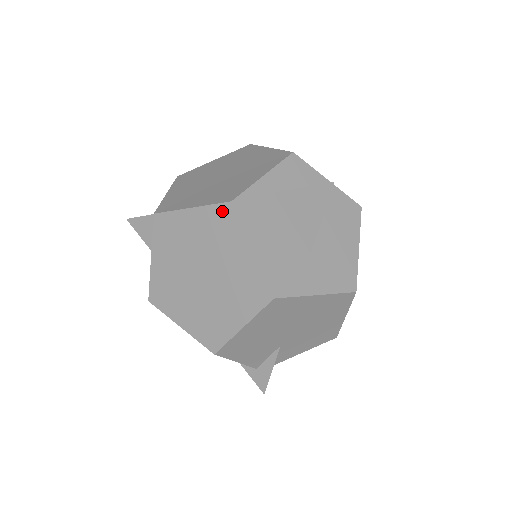
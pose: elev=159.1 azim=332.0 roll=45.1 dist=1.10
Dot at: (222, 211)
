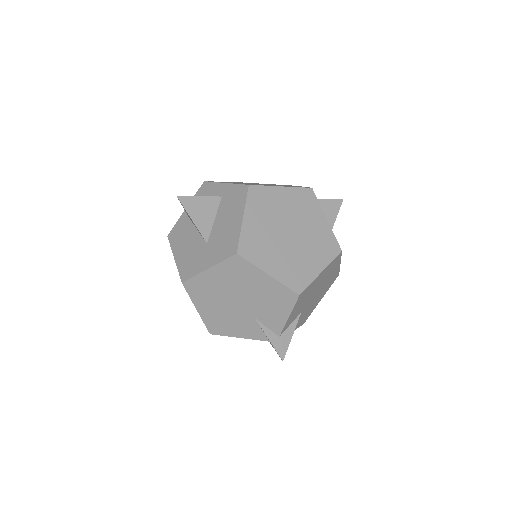
Dot at: (306, 192)
